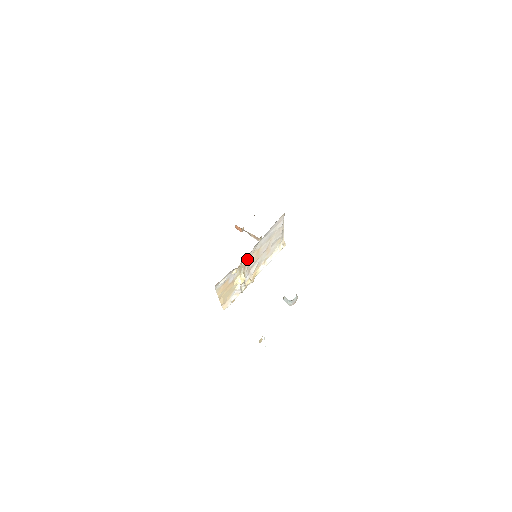
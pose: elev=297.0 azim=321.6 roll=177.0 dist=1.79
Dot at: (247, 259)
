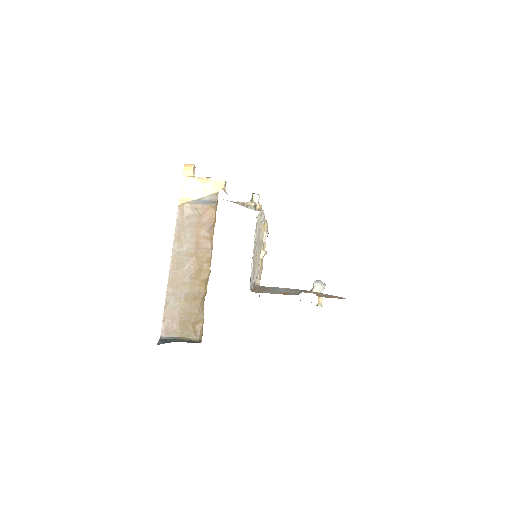
Dot at: (256, 275)
